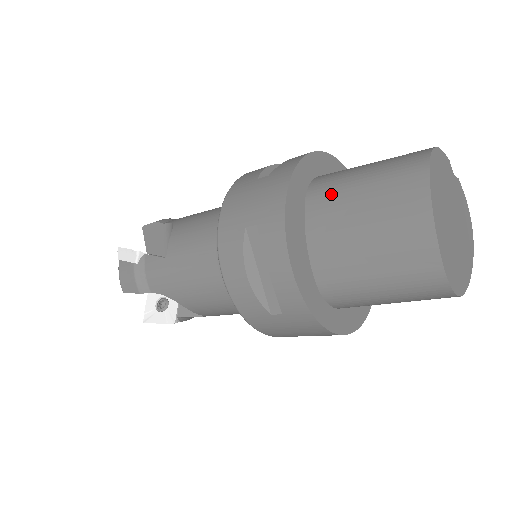
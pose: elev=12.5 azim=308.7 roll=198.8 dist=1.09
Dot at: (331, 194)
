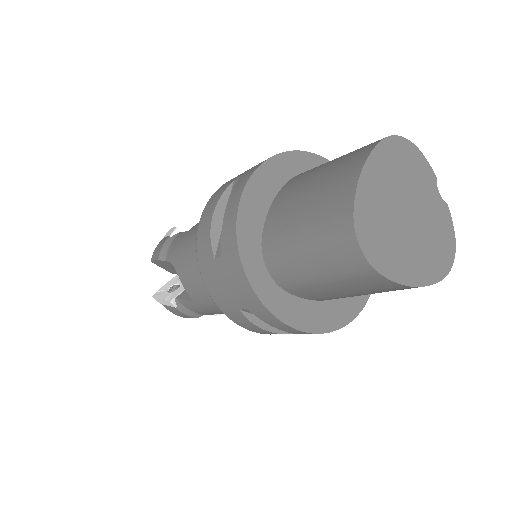
Dot at: (310, 170)
